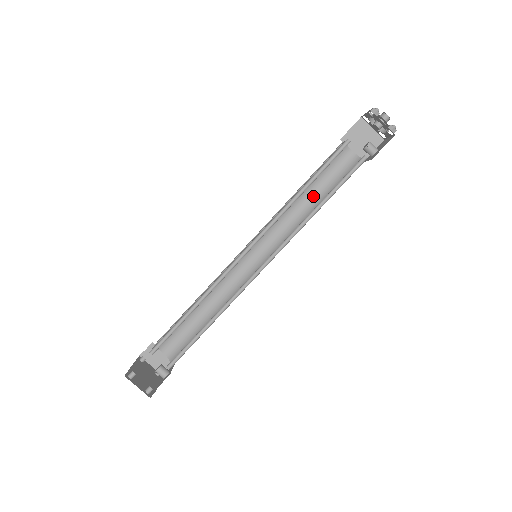
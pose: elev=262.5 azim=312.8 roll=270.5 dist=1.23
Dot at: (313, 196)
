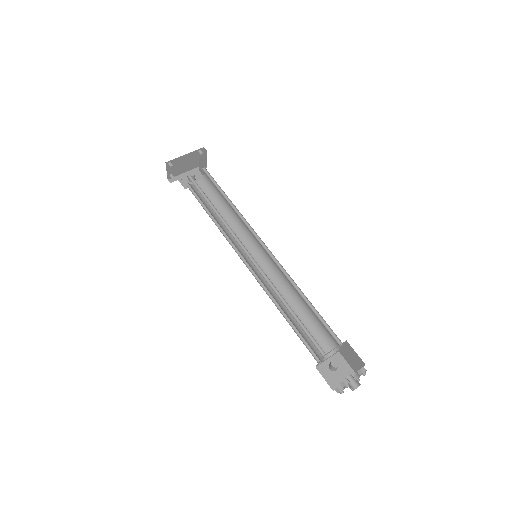
Dot at: (306, 306)
